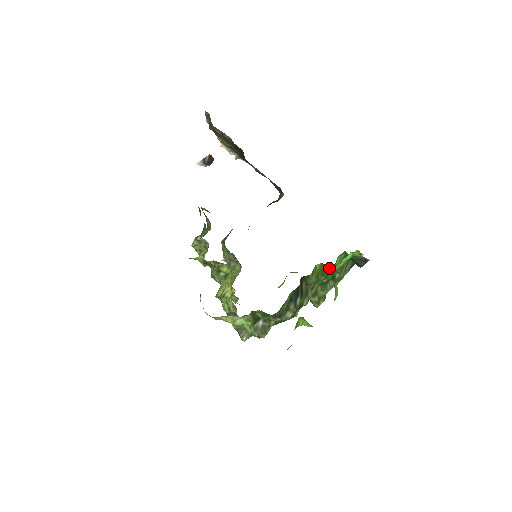
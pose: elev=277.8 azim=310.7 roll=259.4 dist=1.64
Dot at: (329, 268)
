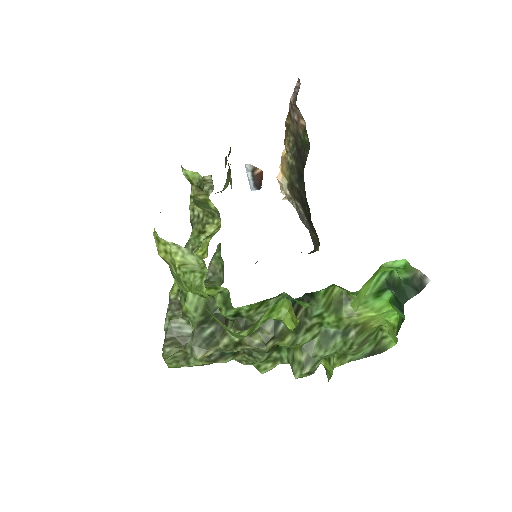
Dot at: (349, 306)
